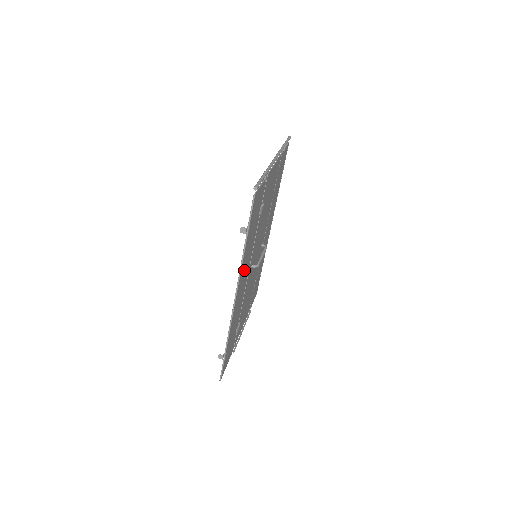
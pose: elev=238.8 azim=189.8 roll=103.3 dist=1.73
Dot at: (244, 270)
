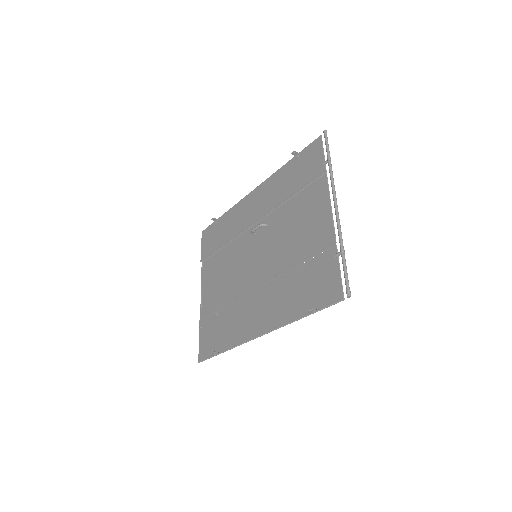
Dot at: (272, 309)
